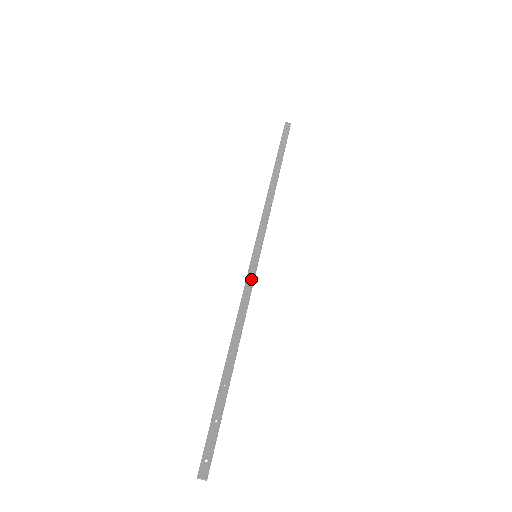
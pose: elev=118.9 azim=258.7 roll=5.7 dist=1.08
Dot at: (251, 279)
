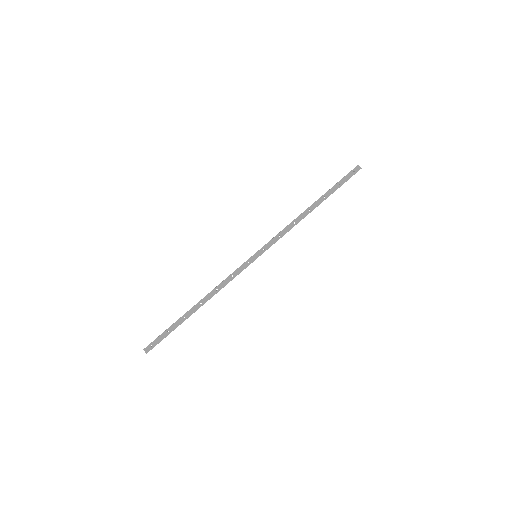
Dot at: (241, 270)
